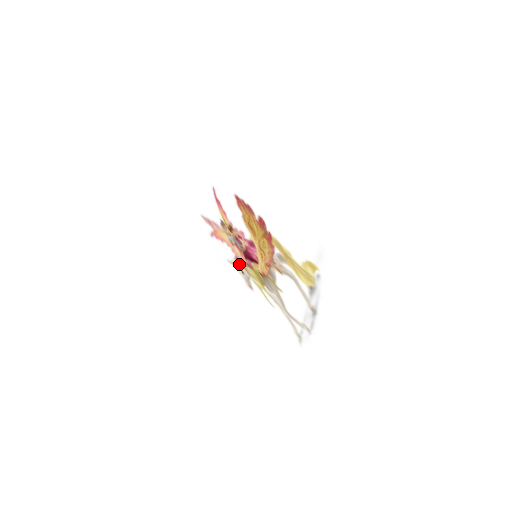
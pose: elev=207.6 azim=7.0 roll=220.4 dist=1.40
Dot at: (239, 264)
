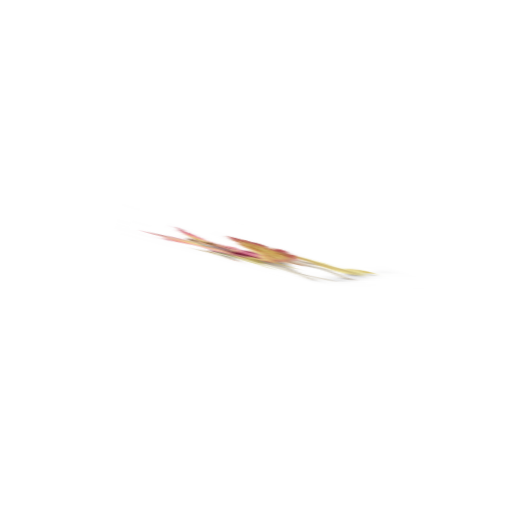
Dot at: (218, 253)
